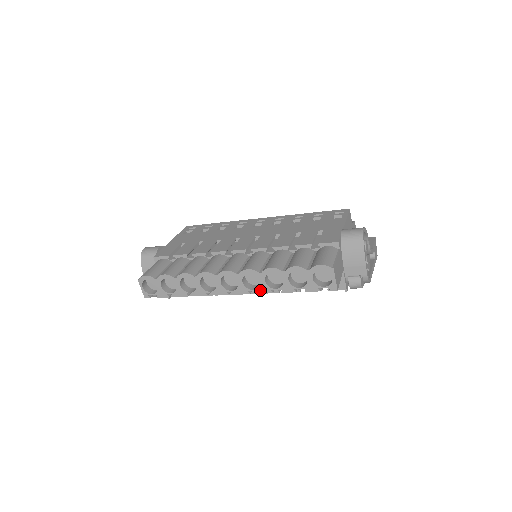
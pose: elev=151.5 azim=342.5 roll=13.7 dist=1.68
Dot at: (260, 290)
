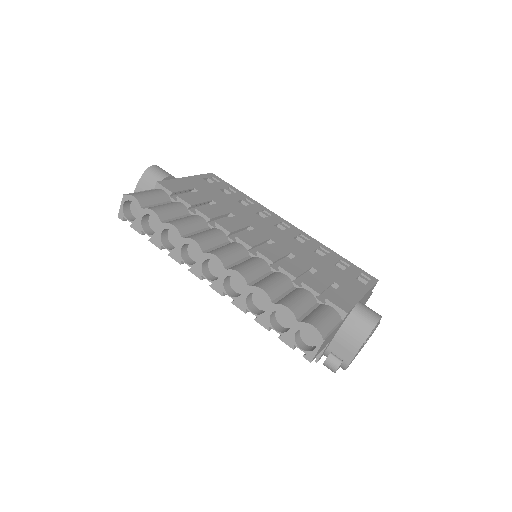
Dot at: (235, 301)
